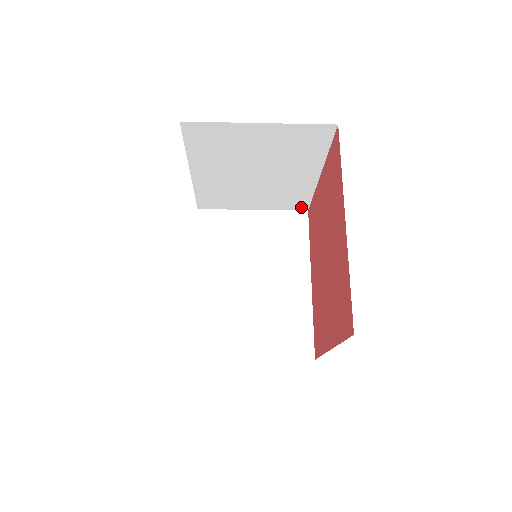
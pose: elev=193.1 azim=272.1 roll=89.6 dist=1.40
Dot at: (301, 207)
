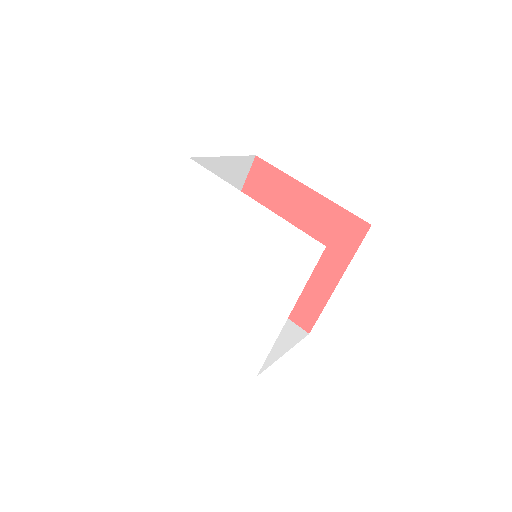
Dot at: occluded
